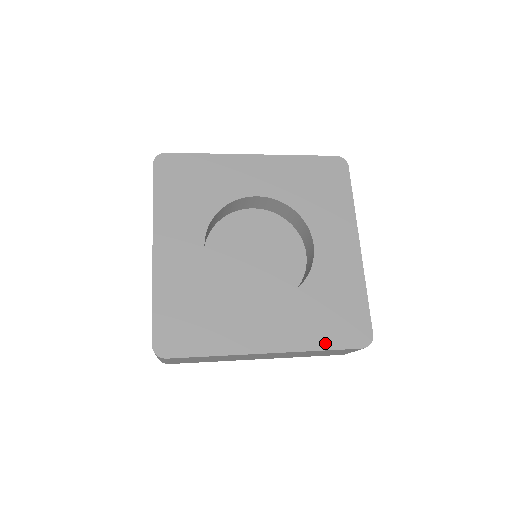
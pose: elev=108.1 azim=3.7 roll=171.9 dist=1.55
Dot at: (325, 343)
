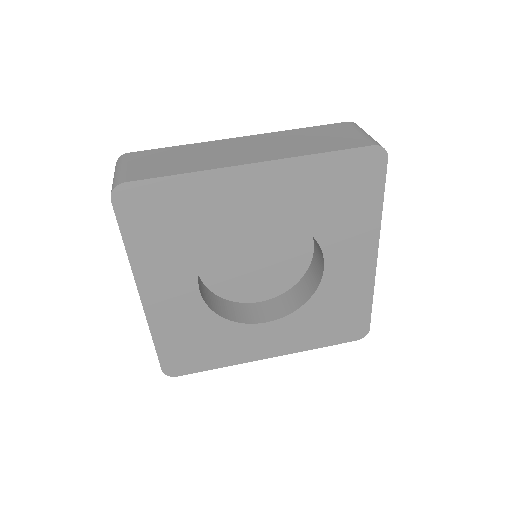
Dot at: (323, 343)
